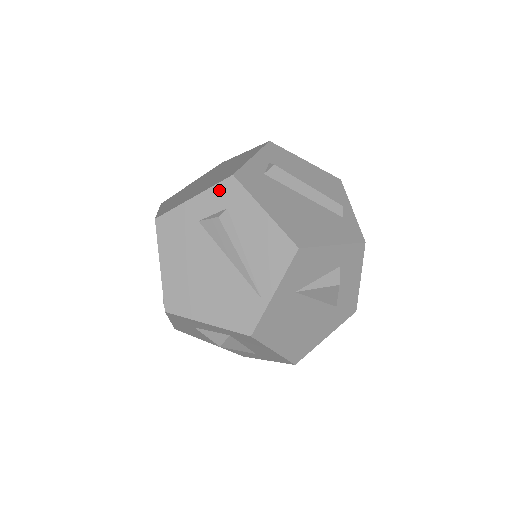
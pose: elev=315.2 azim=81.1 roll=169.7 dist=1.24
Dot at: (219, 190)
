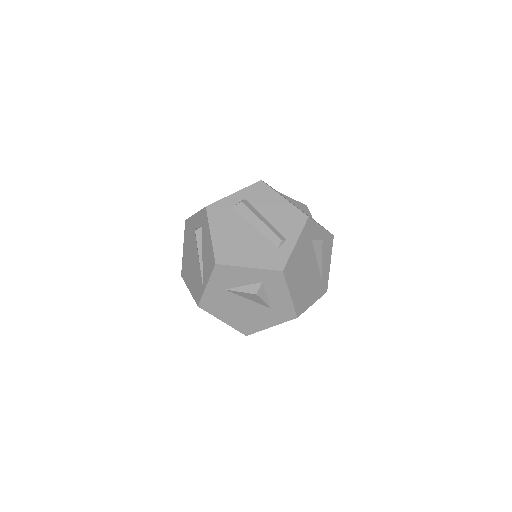
Dot at: (201, 214)
